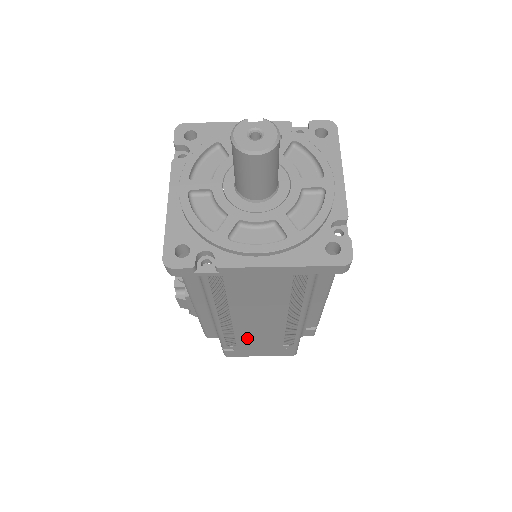
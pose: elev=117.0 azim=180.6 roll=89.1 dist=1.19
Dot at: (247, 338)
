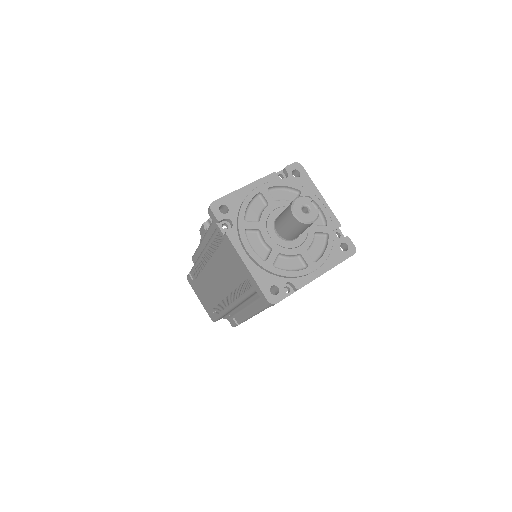
Dot at: (204, 282)
